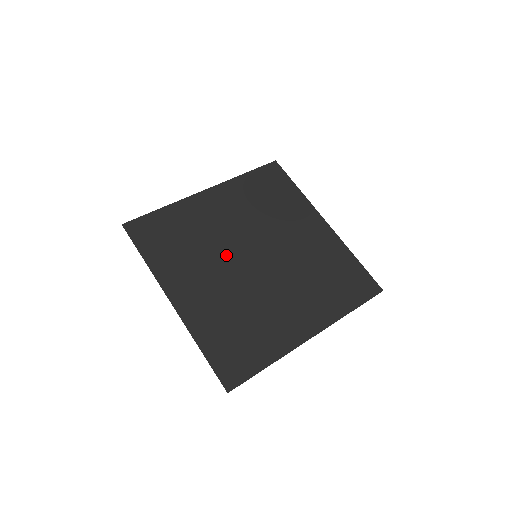
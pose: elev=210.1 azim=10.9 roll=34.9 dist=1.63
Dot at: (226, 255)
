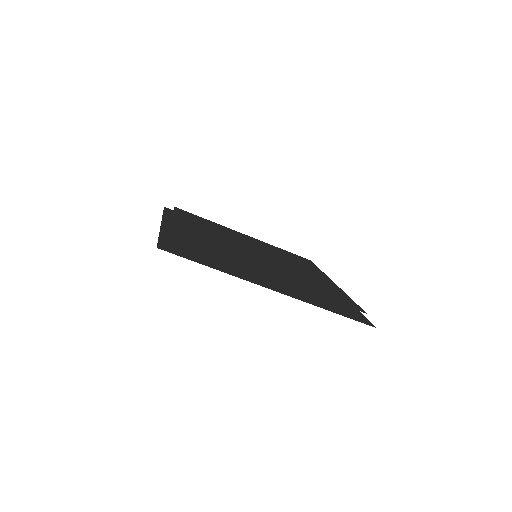
Dot at: (230, 240)
